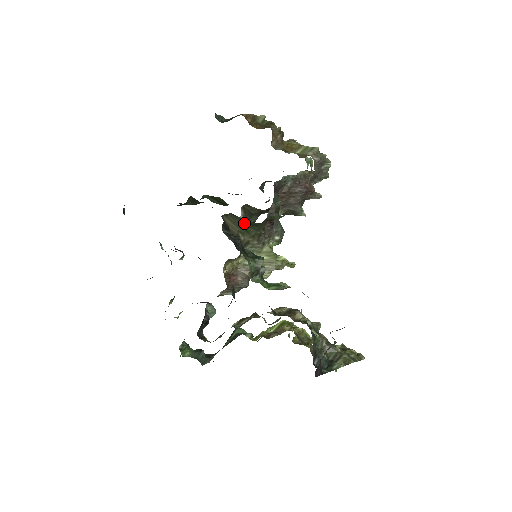
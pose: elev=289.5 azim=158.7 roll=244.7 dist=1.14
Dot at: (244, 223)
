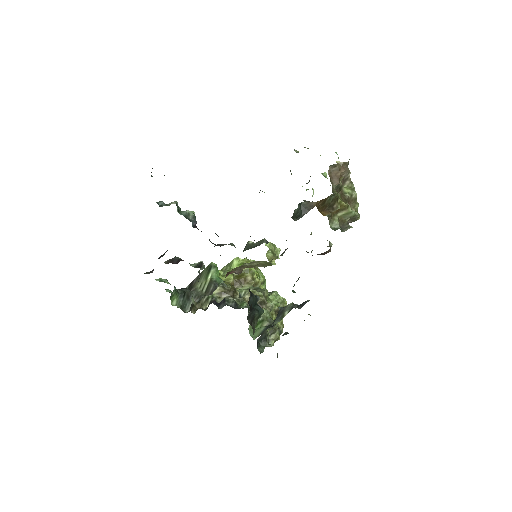
Dot at: occluded
